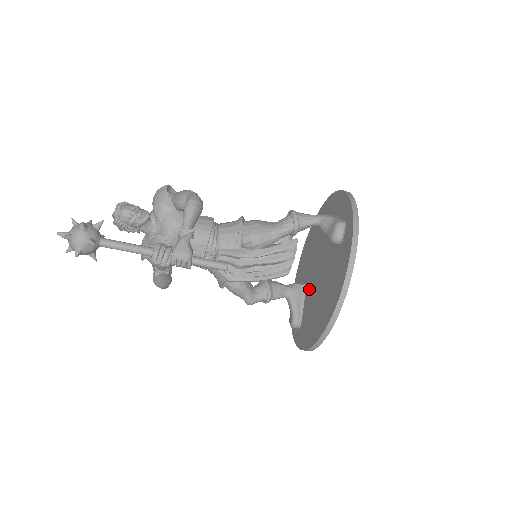
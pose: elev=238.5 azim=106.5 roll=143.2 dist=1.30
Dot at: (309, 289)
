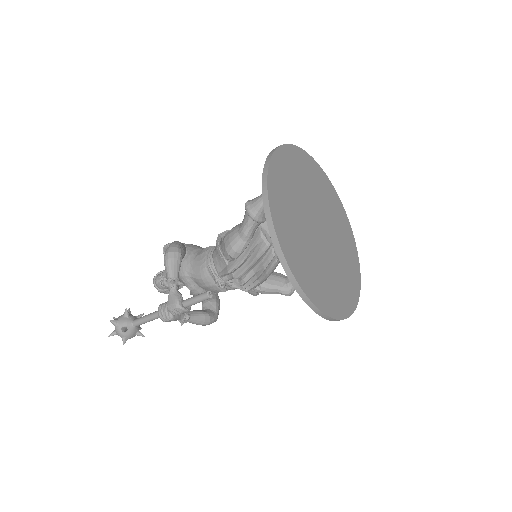
Dot at: occluded
